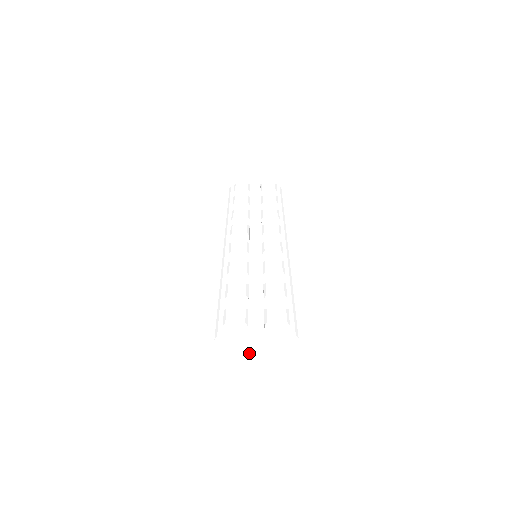
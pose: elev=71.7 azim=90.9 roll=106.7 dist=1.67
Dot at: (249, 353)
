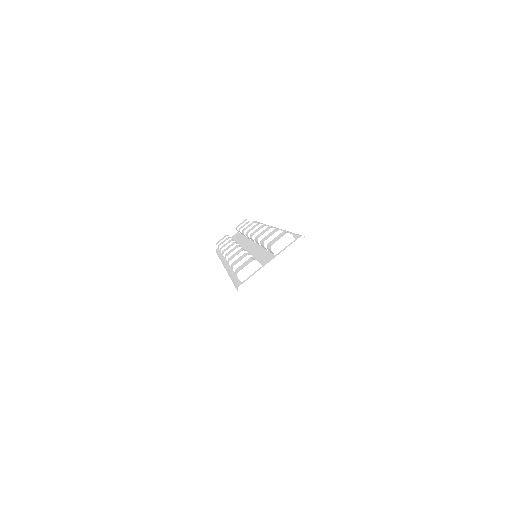
Dot at: (278, 285)
